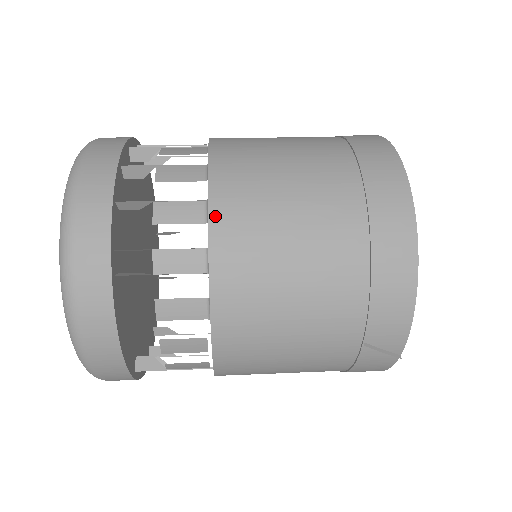
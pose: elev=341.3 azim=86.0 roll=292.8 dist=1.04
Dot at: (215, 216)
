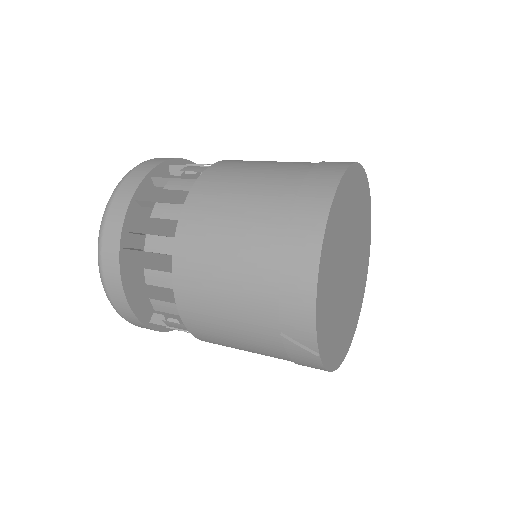
Dot at: (184, 215)
